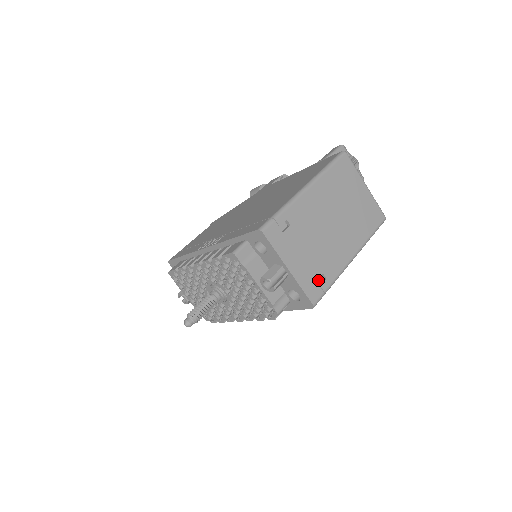
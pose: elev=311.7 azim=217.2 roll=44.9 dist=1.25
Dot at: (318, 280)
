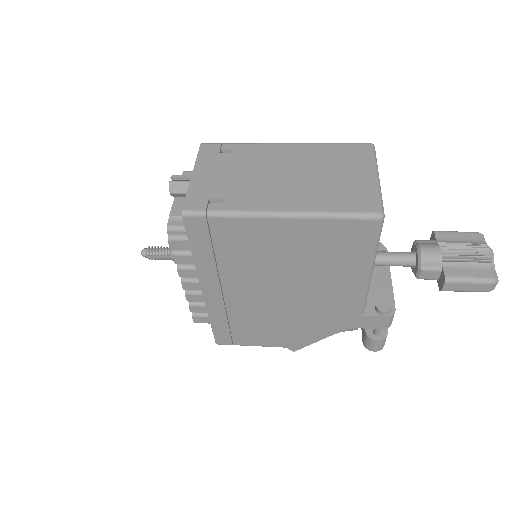
Dot at: occluded
